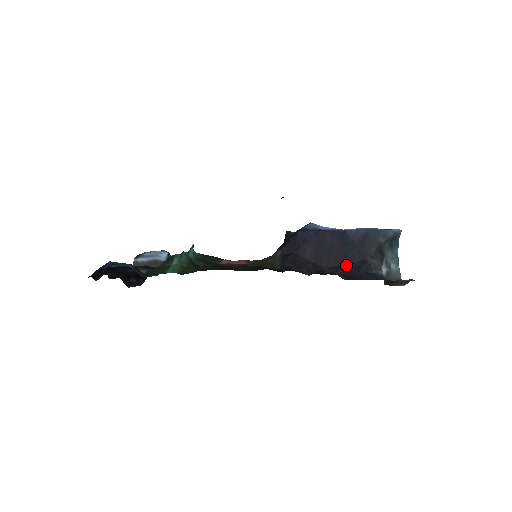
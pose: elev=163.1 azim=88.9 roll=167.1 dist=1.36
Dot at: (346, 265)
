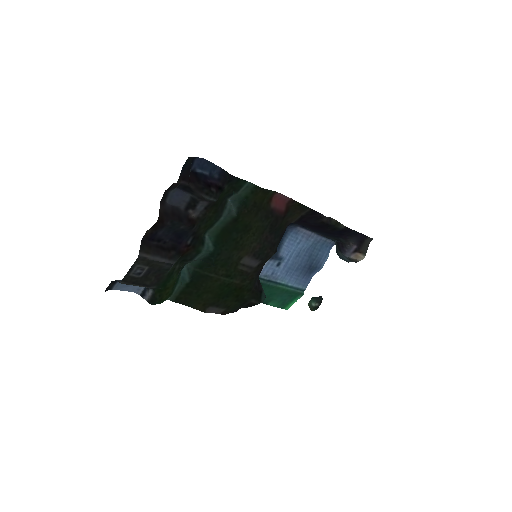
Dot at: (334, 233)
